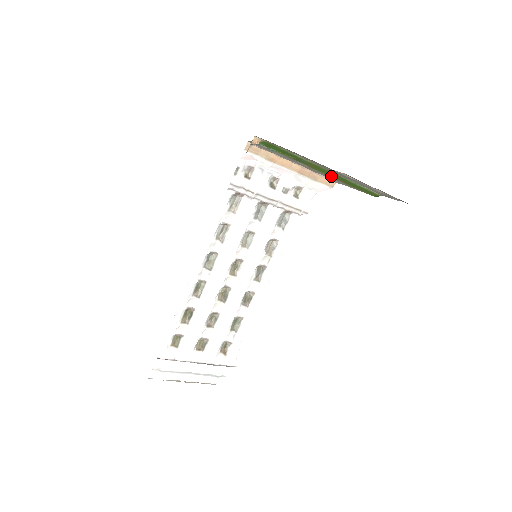
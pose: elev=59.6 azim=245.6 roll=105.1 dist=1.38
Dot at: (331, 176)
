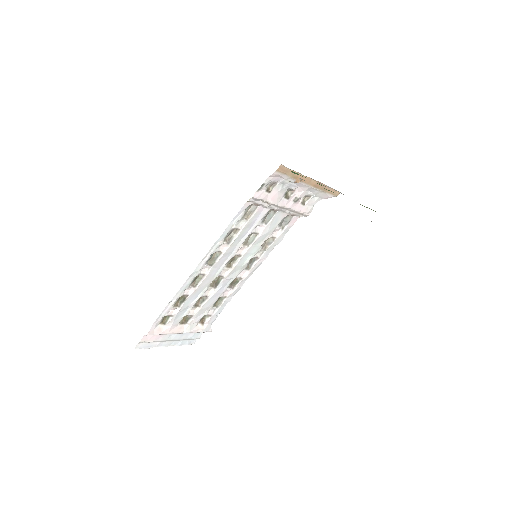
Dot at: occluded
